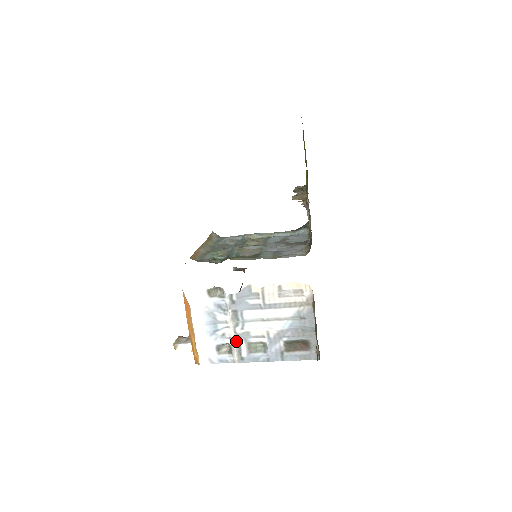
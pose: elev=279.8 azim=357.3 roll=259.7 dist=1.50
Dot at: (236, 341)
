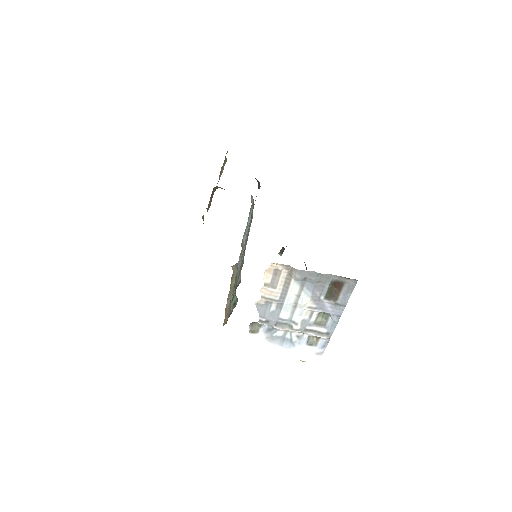
Dot at: (307, 332)
